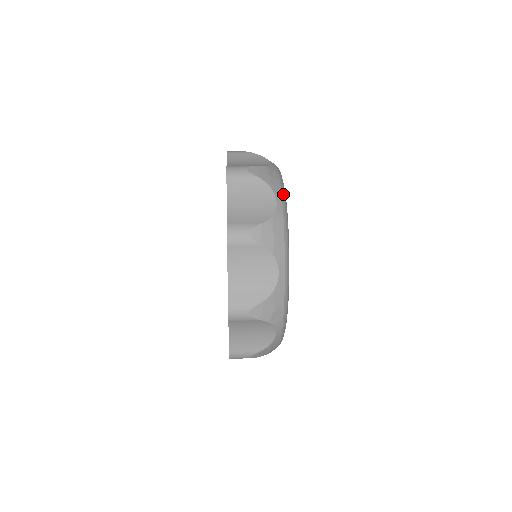
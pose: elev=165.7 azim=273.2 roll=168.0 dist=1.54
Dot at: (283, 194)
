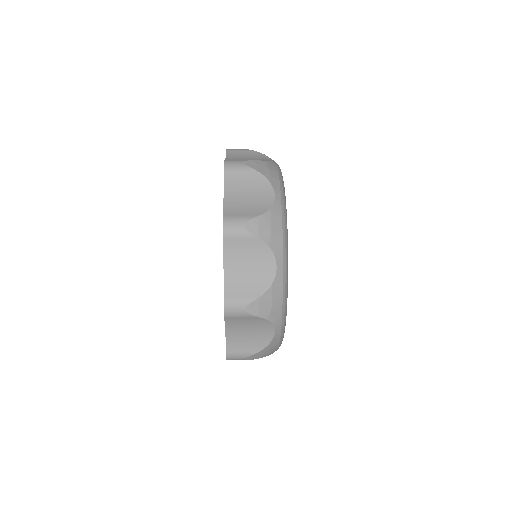
Dot at: occluded
